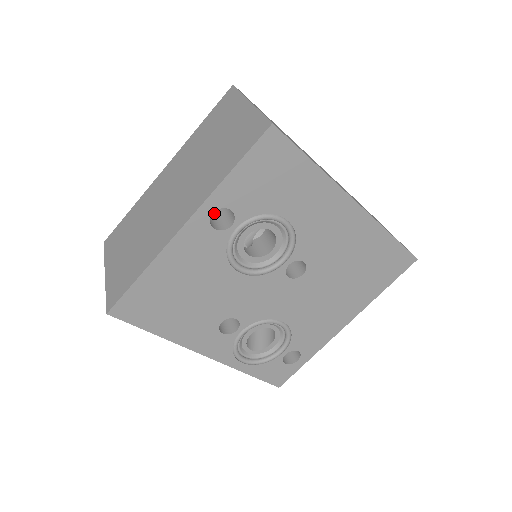
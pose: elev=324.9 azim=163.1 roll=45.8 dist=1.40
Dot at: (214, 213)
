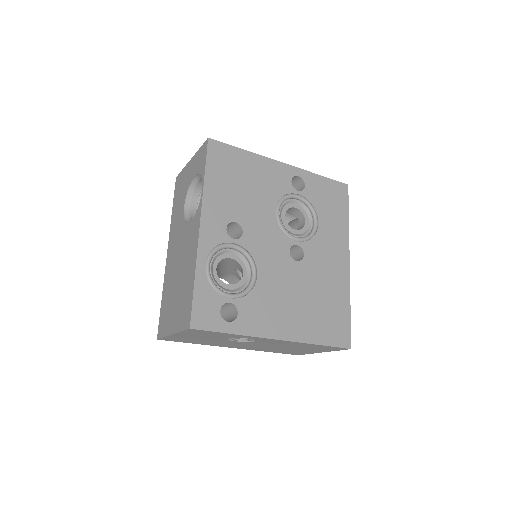
Dot at: occluded
